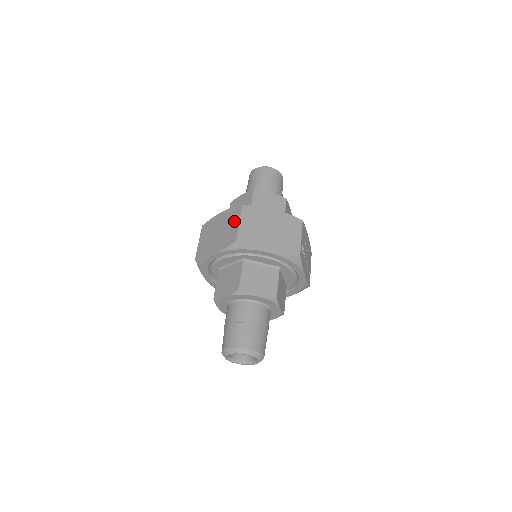
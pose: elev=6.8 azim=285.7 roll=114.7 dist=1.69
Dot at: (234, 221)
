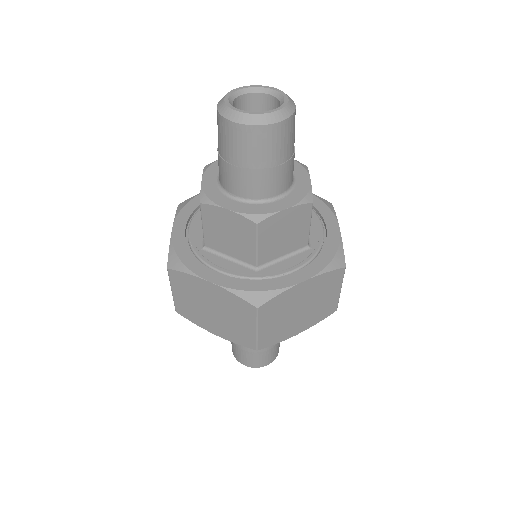
Dot at: (244, 321)
